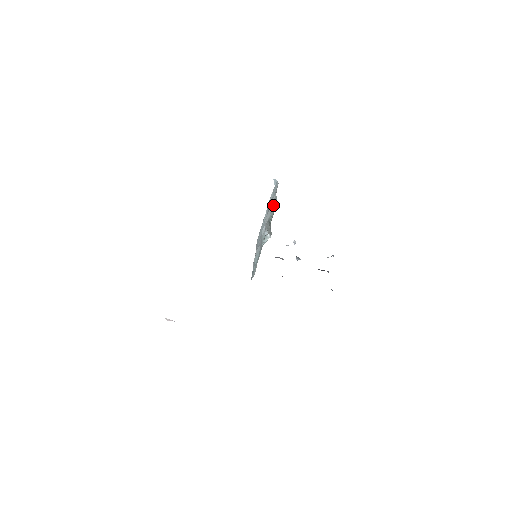
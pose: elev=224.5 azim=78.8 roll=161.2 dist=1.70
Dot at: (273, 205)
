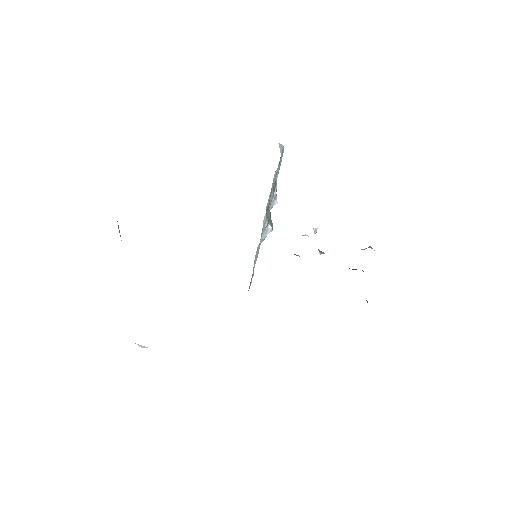
Dot at: occluded
